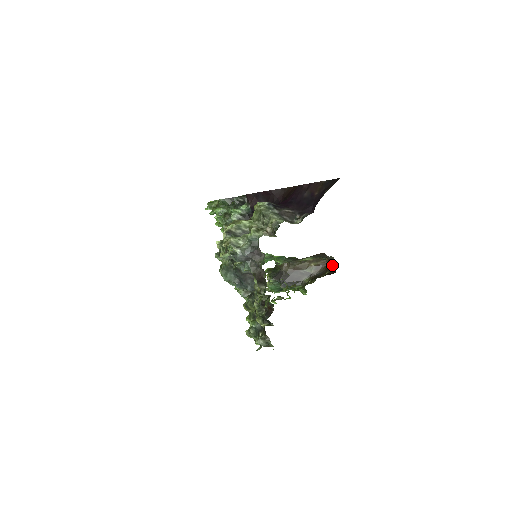
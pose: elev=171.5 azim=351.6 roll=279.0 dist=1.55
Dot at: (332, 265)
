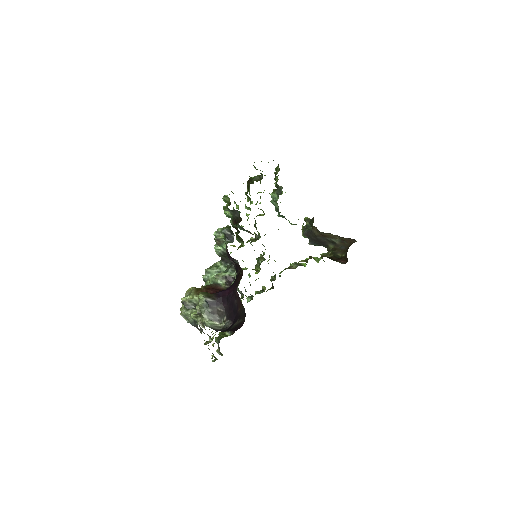
Dot at: occluded
